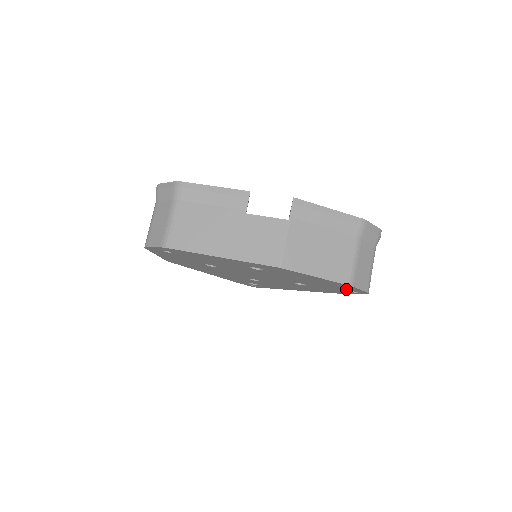
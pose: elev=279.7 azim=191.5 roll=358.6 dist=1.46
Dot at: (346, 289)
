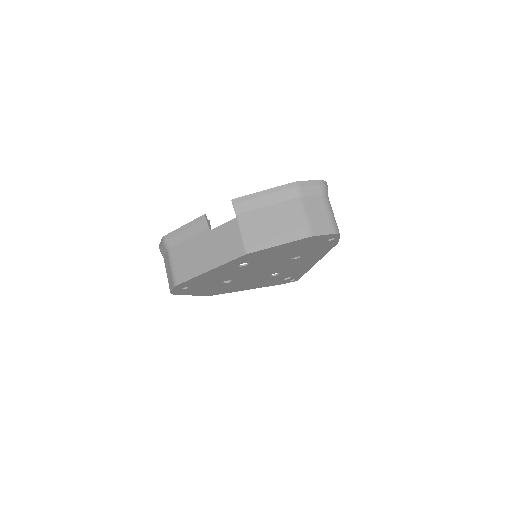
Dot at: (321, 241)
